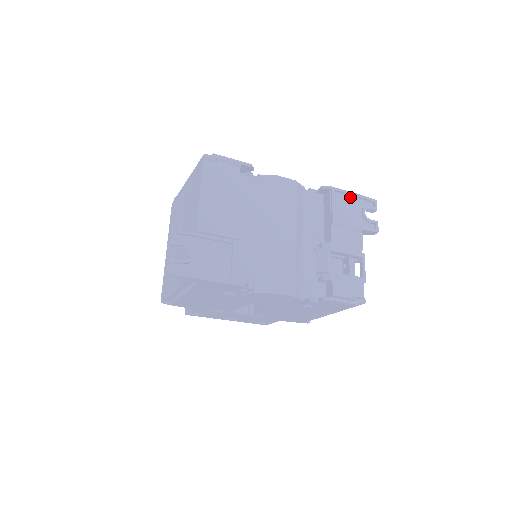
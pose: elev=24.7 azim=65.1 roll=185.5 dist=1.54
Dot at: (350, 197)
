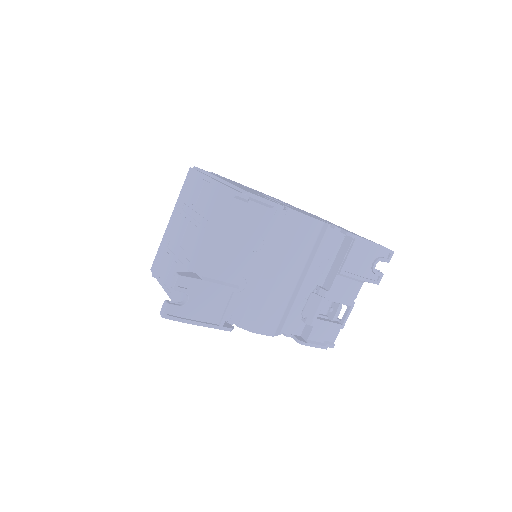
Dot at: (370, 246)
